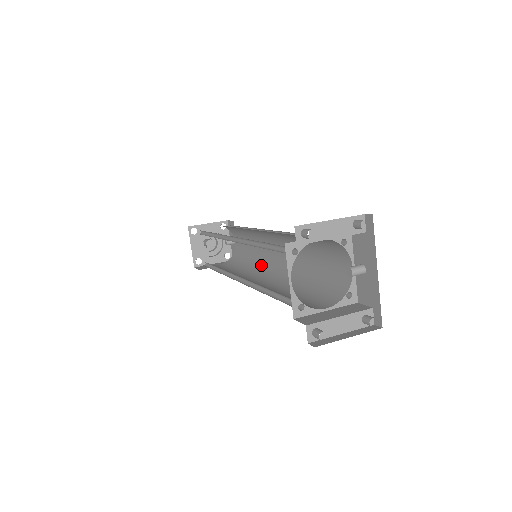
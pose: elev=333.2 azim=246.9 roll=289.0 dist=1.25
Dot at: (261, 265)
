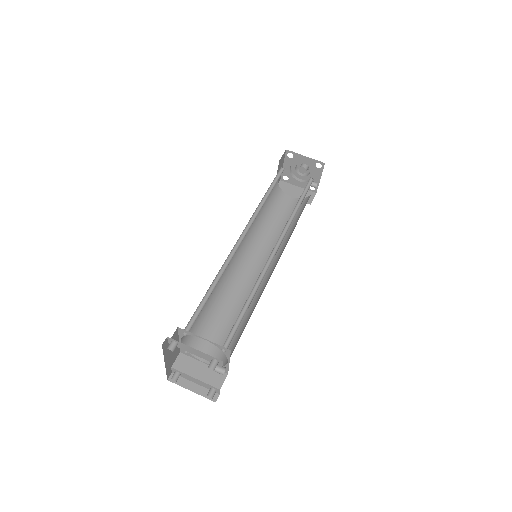
Dot at: (280, 249)
